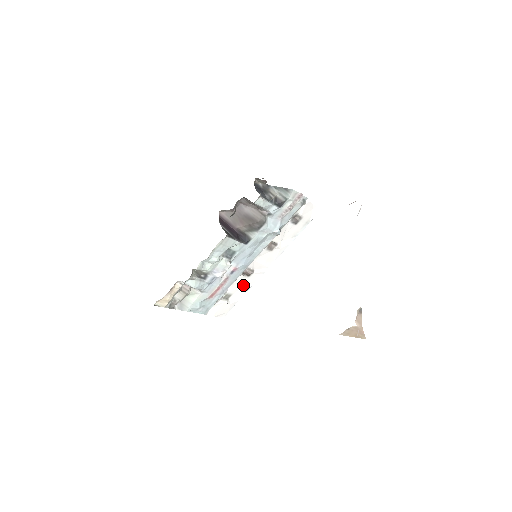
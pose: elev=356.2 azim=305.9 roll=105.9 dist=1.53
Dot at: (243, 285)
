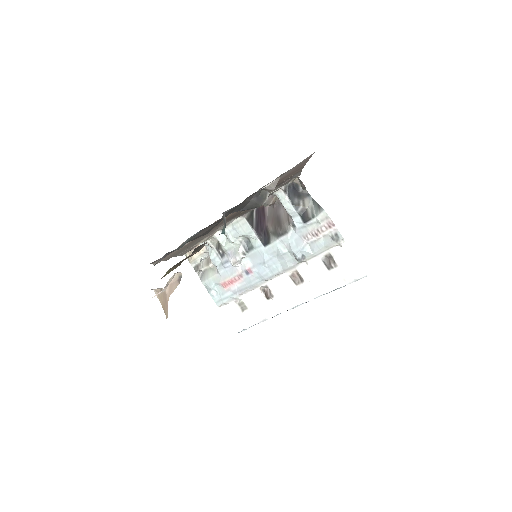
Dot at: (261, 307)
